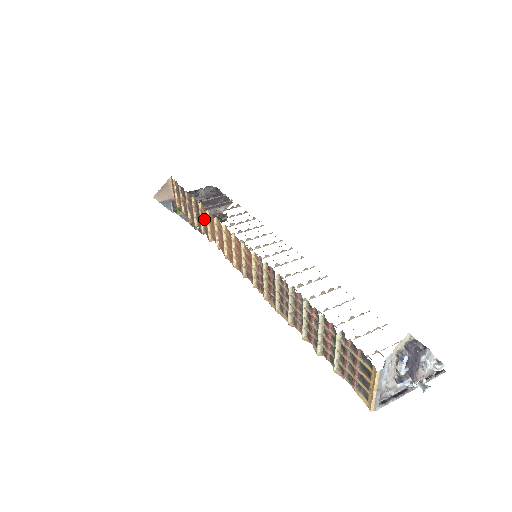
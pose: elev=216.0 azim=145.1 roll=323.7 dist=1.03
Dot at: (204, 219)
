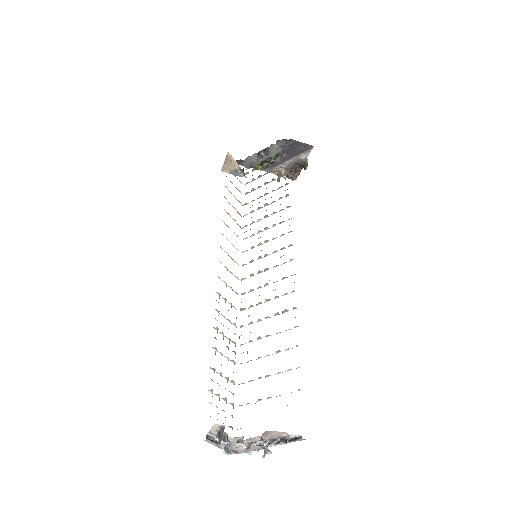
Dot at: occluded
